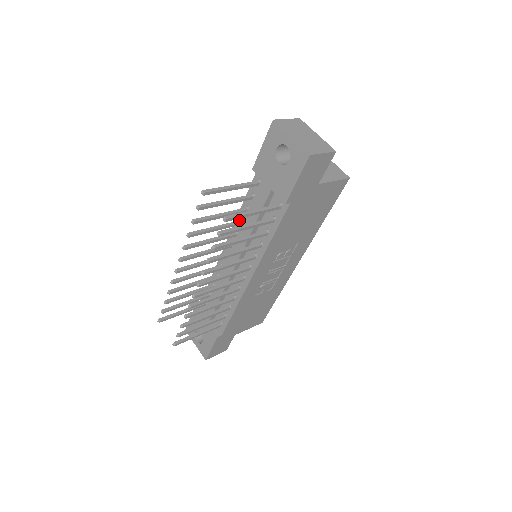
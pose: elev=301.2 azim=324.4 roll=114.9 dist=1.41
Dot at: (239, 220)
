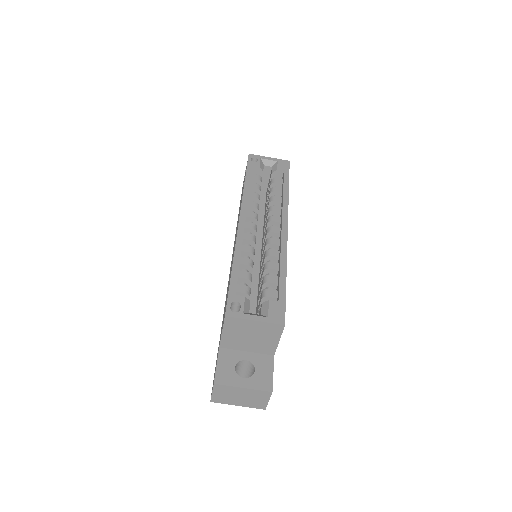
Dot at: occluded
